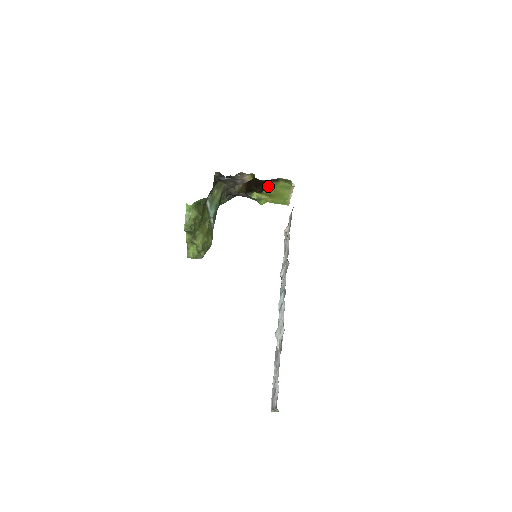
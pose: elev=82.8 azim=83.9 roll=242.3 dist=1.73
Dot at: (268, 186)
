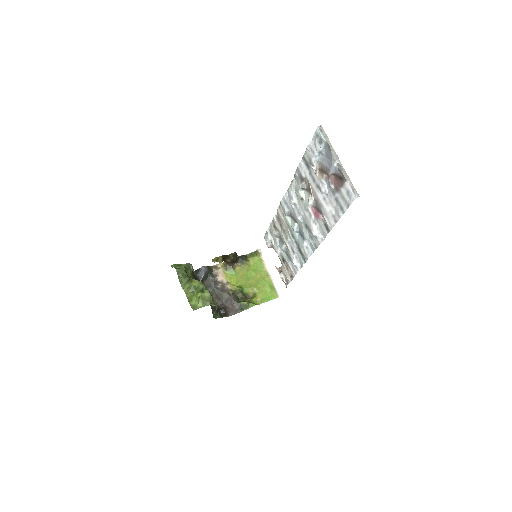
Dot at: (245, 275)
